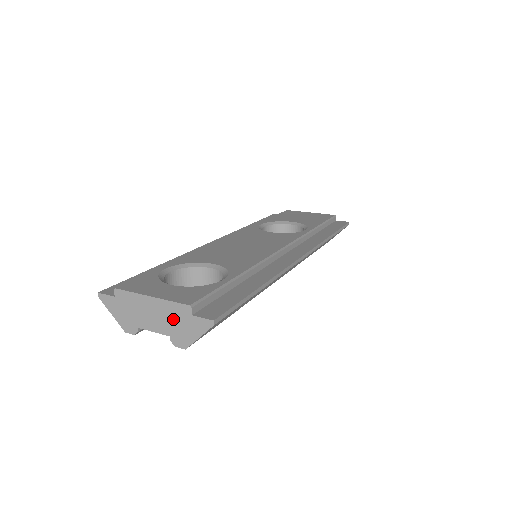
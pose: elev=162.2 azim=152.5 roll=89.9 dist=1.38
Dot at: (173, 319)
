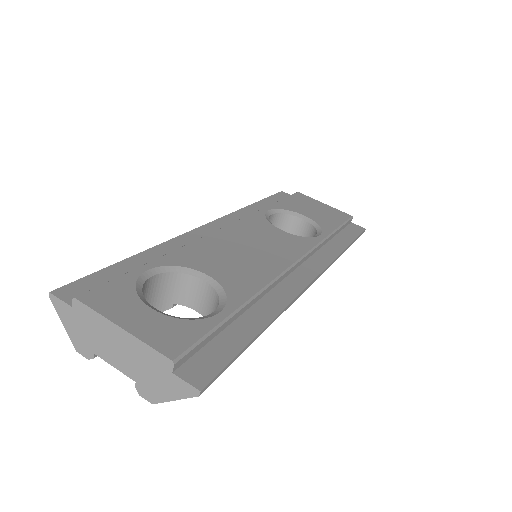
Dot at: (145, 366)
